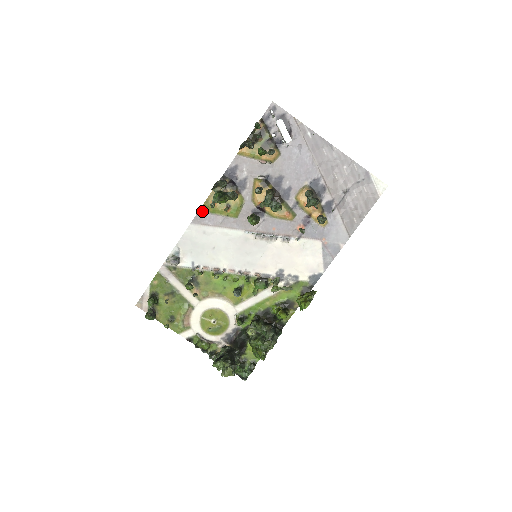
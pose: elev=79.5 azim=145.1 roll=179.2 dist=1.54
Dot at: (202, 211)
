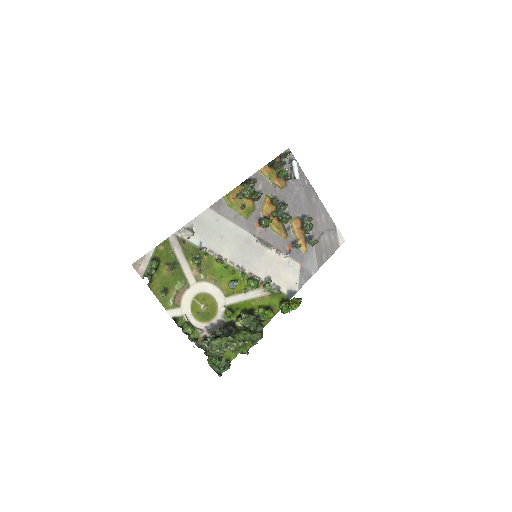
Dot at: (221, 201)
